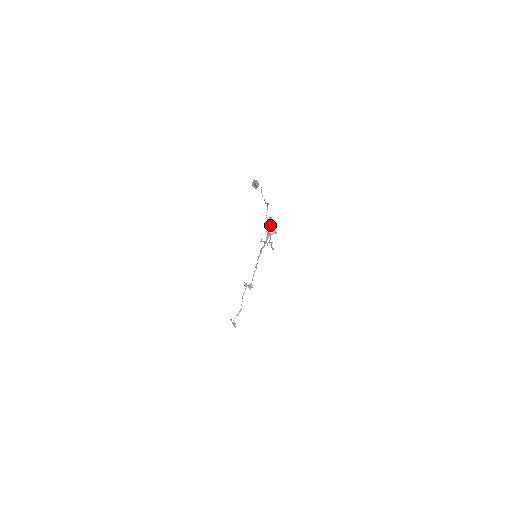
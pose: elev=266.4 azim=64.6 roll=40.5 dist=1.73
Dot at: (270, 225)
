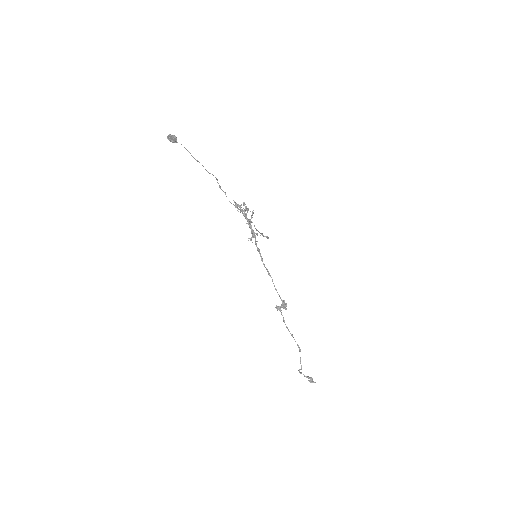
Dot at: occluded
